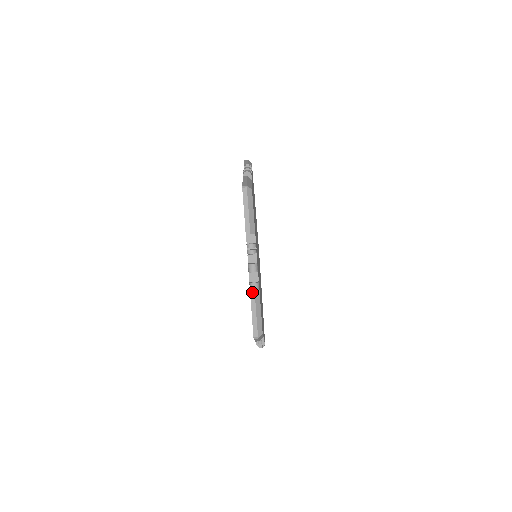
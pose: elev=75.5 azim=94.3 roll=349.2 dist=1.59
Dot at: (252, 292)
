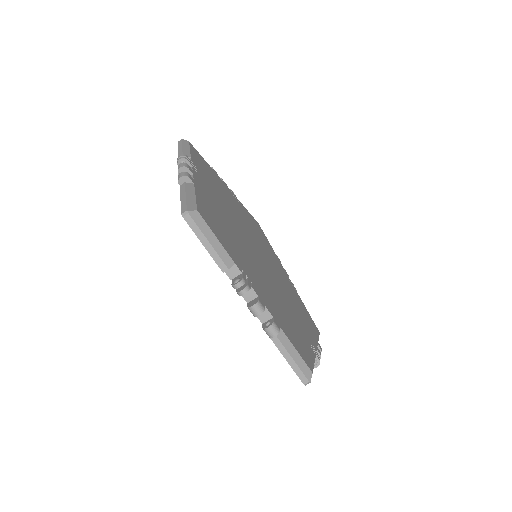
Dot at: (272, 336)
